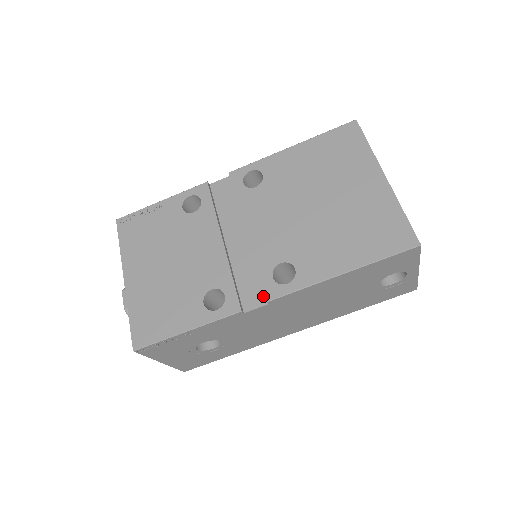
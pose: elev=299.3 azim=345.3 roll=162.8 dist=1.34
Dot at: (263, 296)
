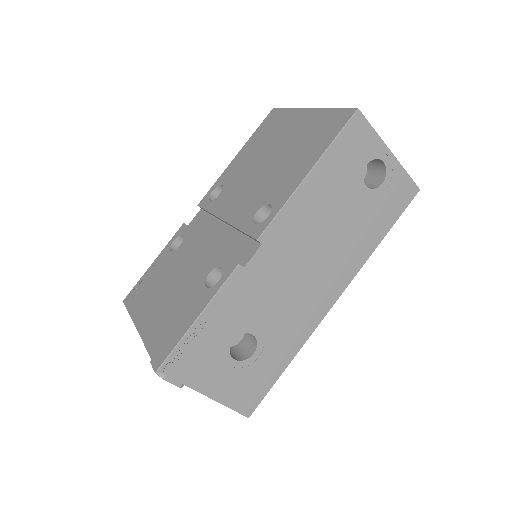
Dot at: (255, 244)
